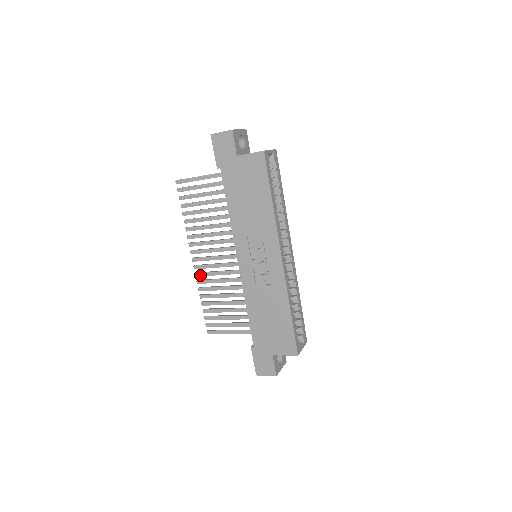
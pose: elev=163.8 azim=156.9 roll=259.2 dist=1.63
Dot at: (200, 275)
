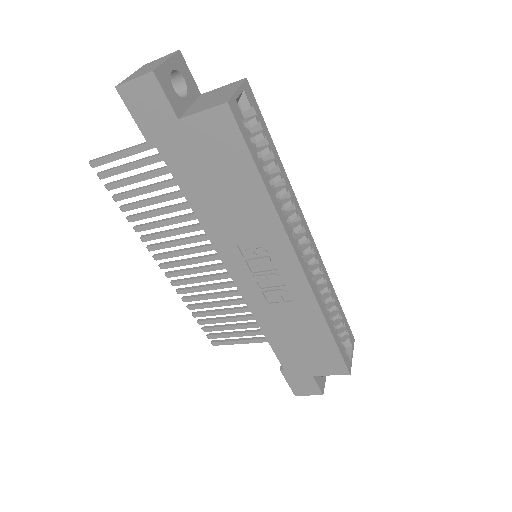
Dot at: (178, 284)
